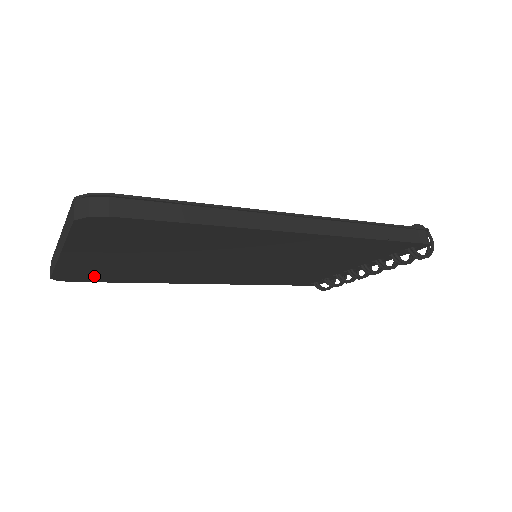
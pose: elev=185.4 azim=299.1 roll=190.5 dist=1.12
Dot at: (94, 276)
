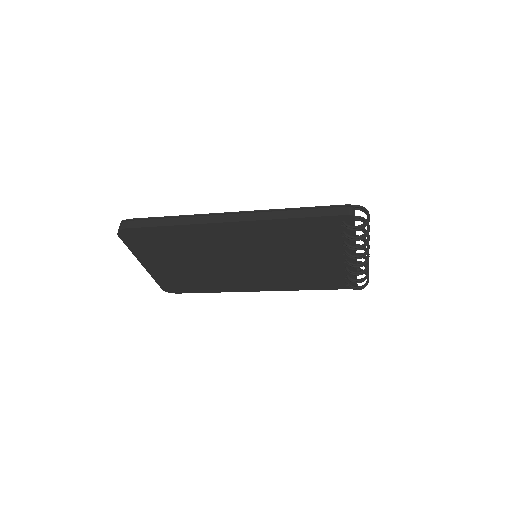
Dot at: (181, 286)
